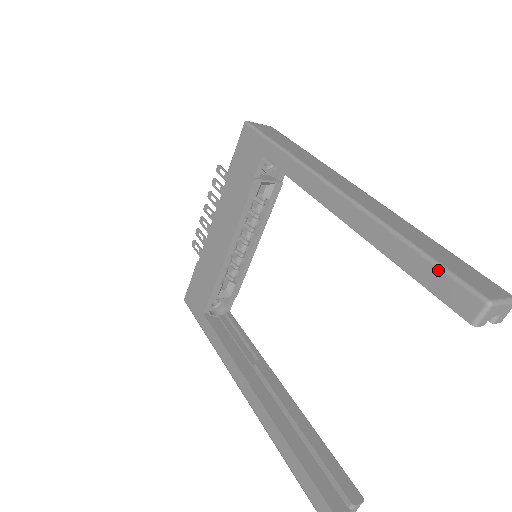
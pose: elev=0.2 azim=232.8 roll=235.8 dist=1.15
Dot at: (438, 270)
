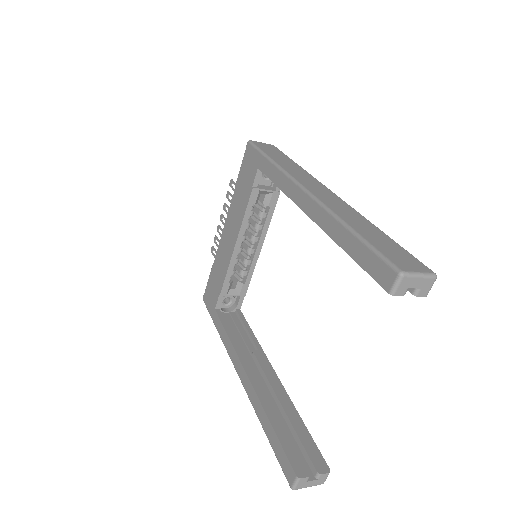
Dot at: (368, 250)
